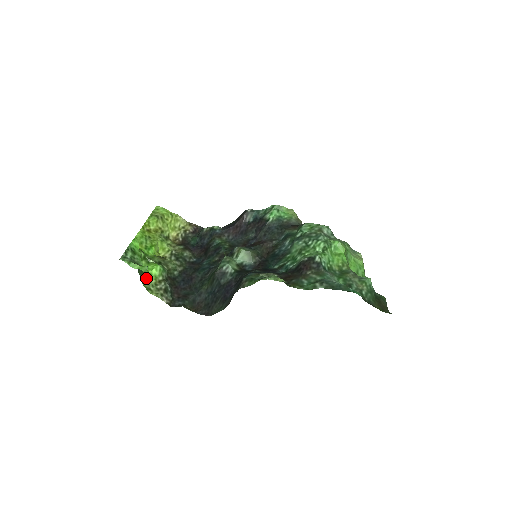
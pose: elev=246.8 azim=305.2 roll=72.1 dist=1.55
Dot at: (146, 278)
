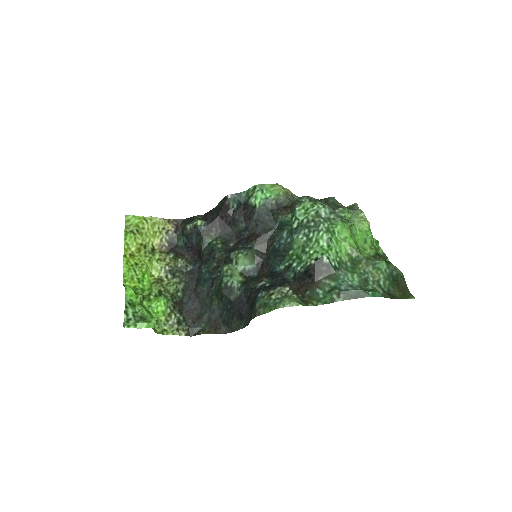
Dot at: occluded
